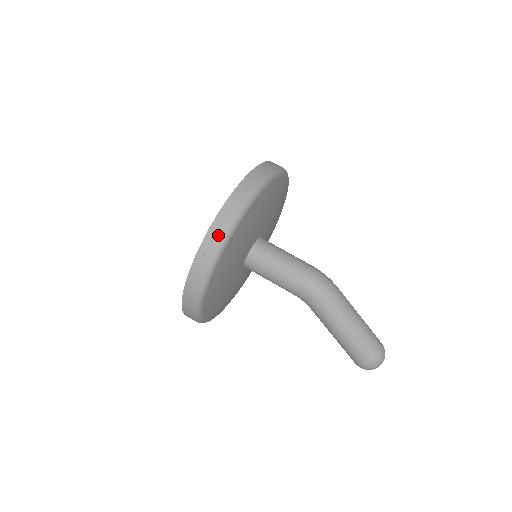
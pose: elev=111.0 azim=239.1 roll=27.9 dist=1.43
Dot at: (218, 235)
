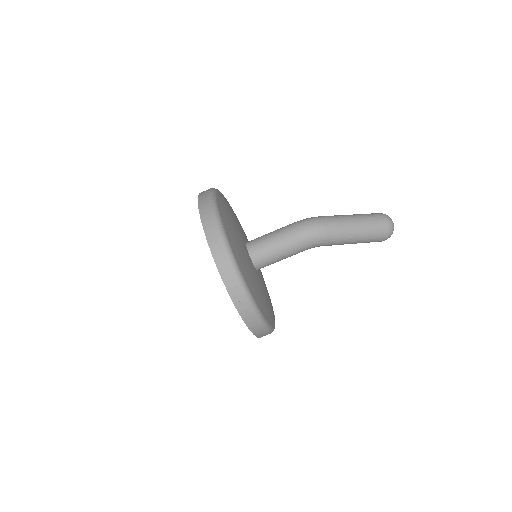
Dot at: (235, 284)
